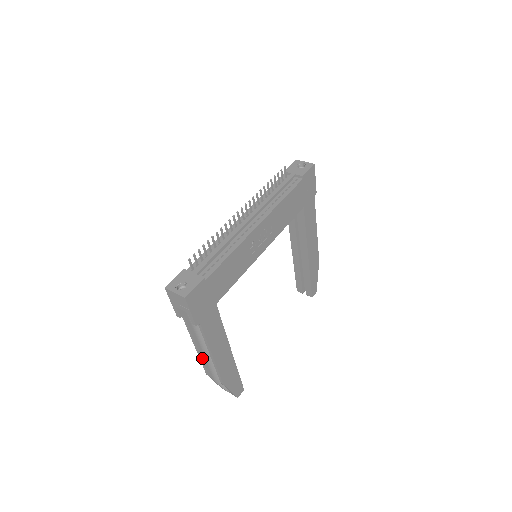
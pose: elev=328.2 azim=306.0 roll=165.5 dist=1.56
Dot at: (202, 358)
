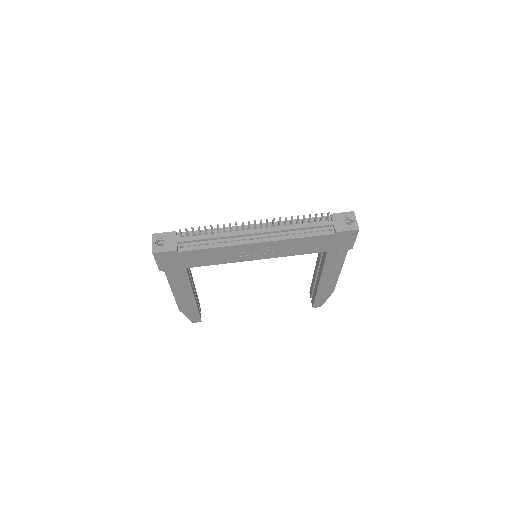
Dot at: occluded
